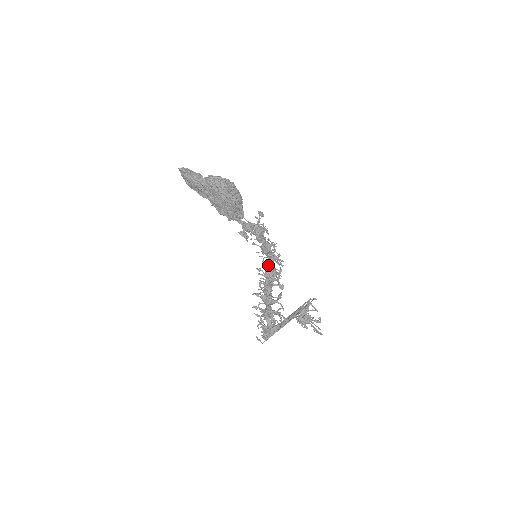
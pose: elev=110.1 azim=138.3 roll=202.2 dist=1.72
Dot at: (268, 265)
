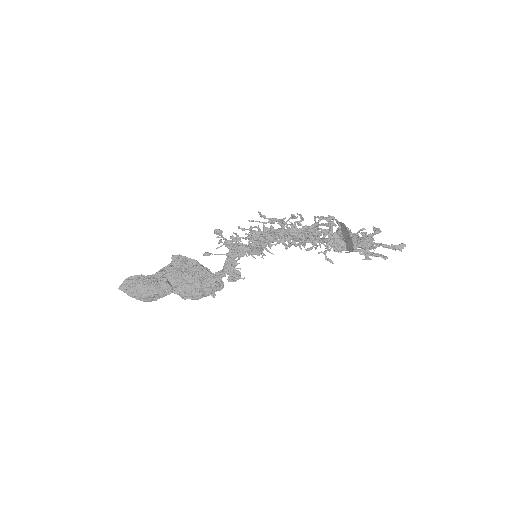
Dot at: occluded
